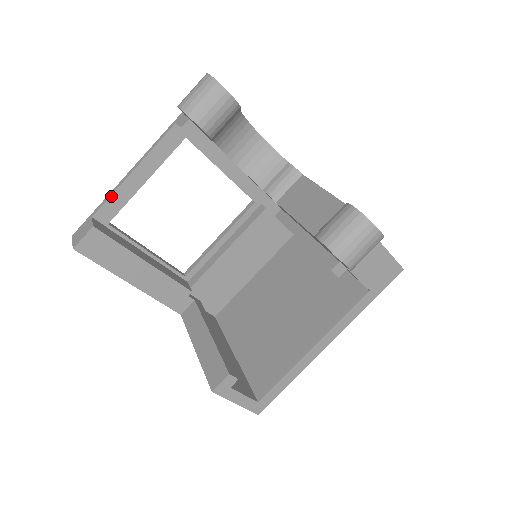
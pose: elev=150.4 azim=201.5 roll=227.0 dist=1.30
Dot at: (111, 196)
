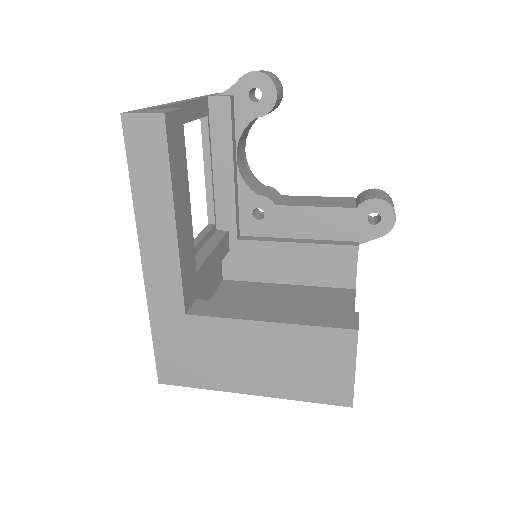
Dot at: (168, 106)
